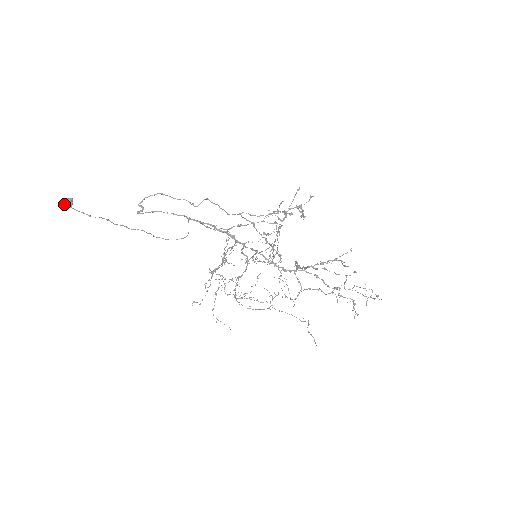
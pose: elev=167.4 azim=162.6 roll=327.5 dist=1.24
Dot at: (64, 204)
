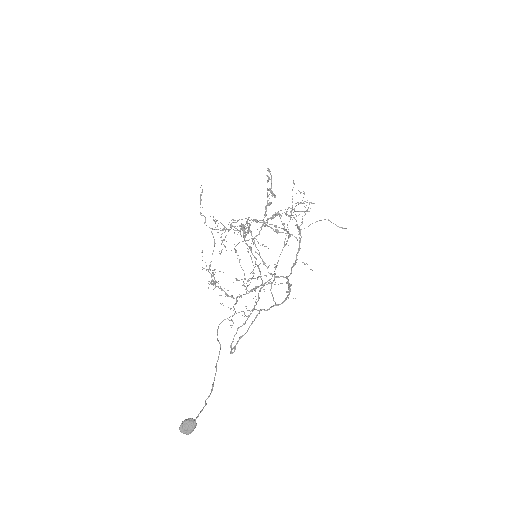
Dot at: (193, 430)
